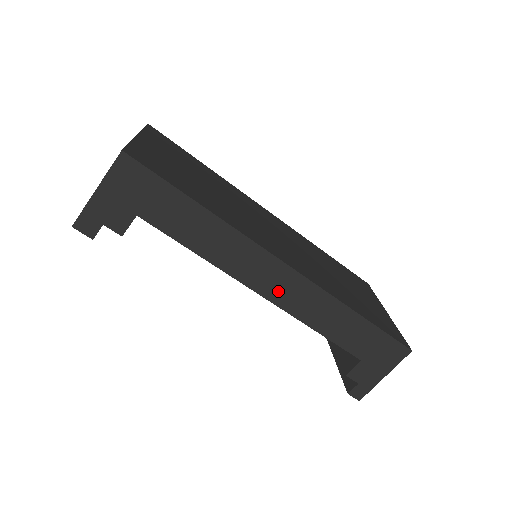
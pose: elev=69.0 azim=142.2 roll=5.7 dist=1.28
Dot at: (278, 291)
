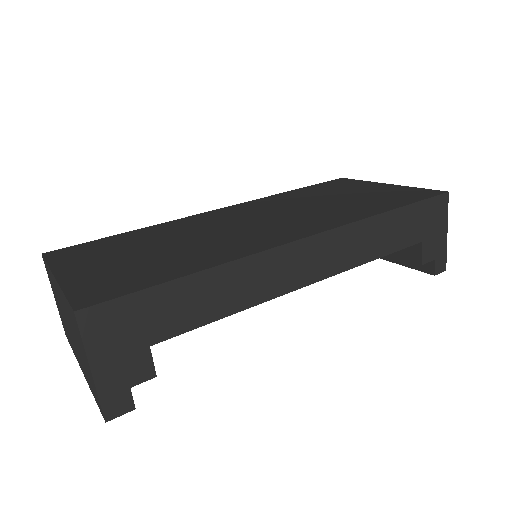
Dot at: (320, 265)
